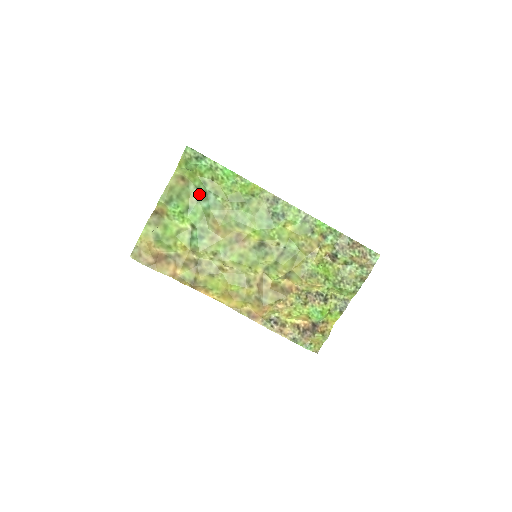
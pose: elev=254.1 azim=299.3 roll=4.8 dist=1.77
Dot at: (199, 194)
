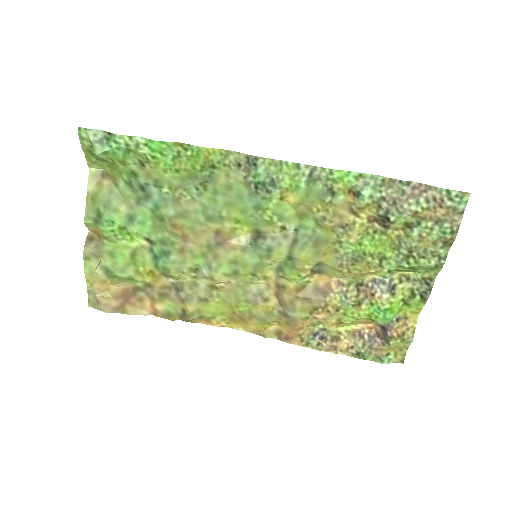
Dot at: (135, 192)
